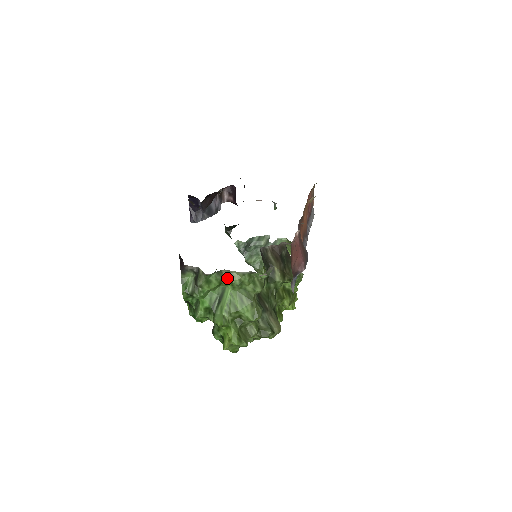
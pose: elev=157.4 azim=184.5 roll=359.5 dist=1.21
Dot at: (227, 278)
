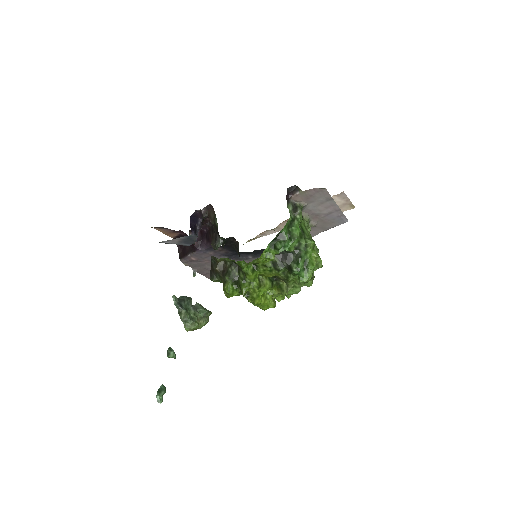
Dot at: occluded
